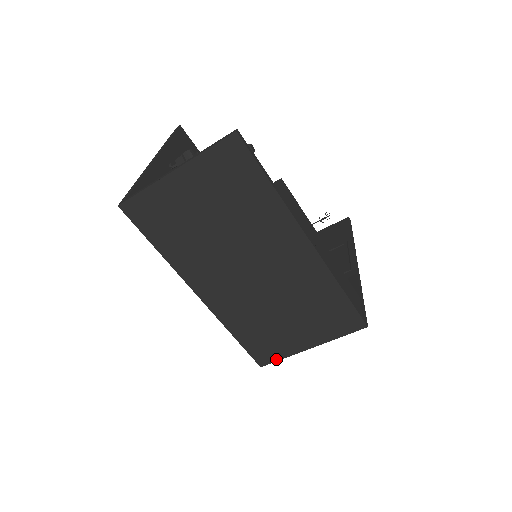
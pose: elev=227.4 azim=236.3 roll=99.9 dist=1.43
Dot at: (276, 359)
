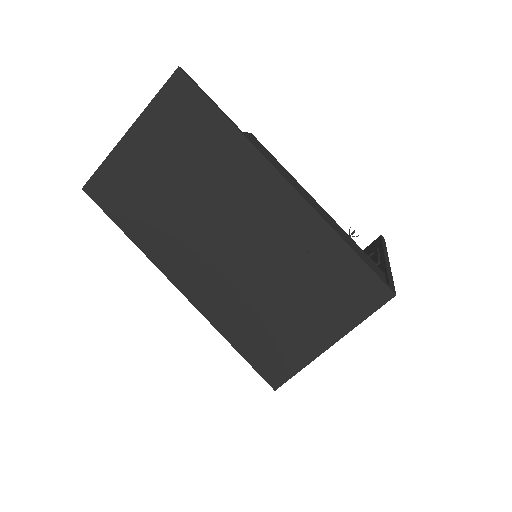
Dot at: (291, 373)
